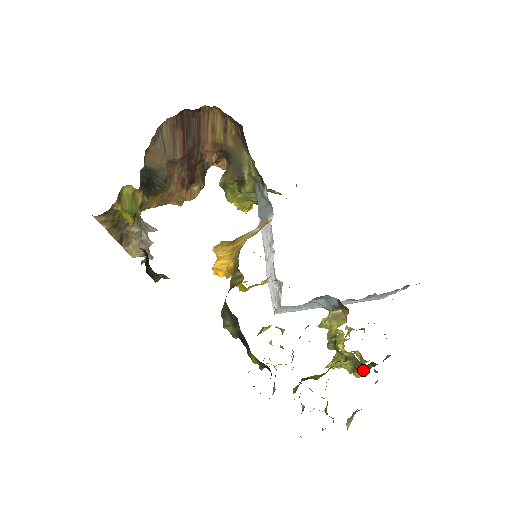
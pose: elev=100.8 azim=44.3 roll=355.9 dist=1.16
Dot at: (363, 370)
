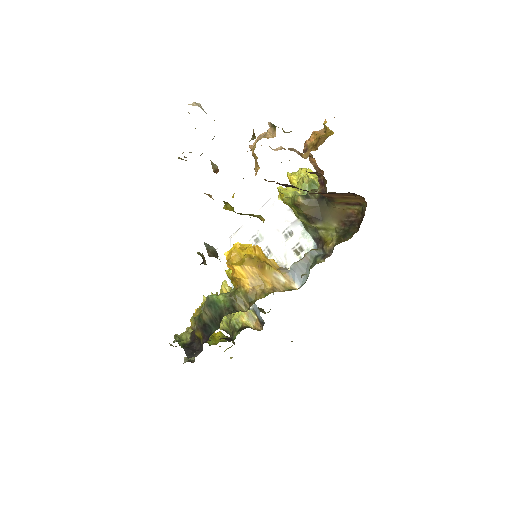
Dot at: occluded
